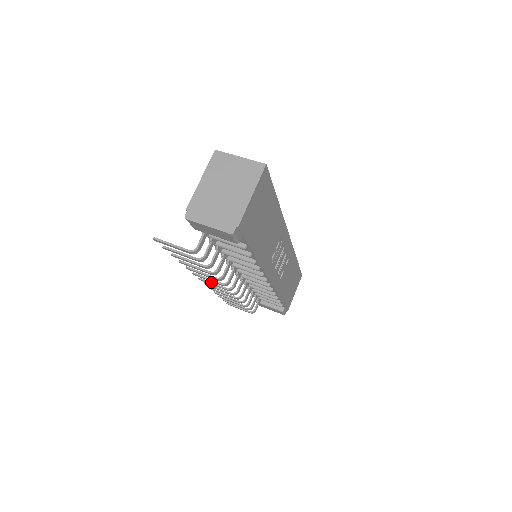
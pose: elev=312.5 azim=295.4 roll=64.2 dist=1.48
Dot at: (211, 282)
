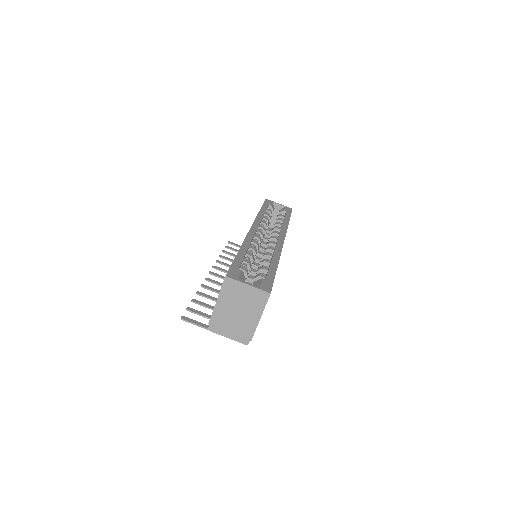
Dot at: (220, 277)
